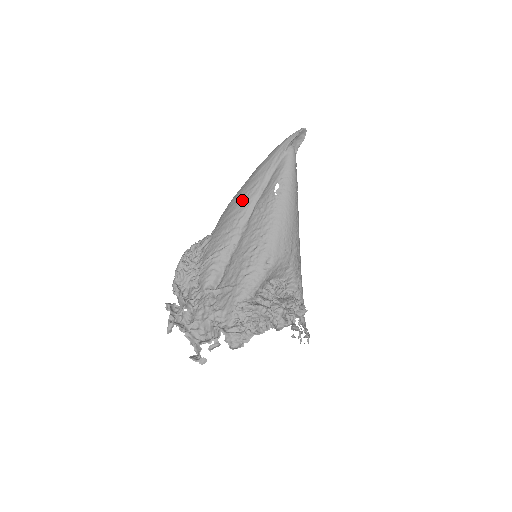
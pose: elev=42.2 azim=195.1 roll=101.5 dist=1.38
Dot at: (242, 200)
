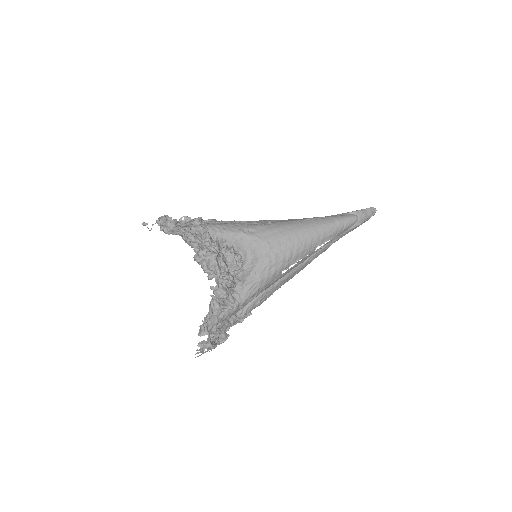
Dot at: occluded
